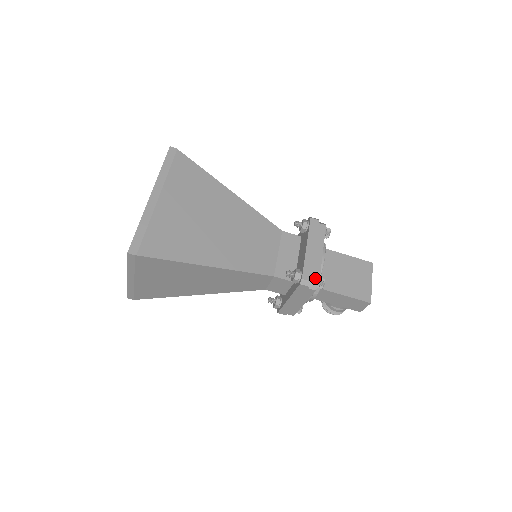
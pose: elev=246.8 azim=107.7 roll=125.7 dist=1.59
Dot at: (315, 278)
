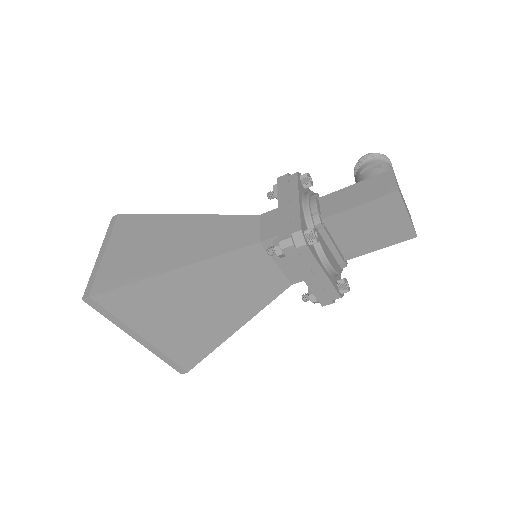
Dot at: (335, 299)
